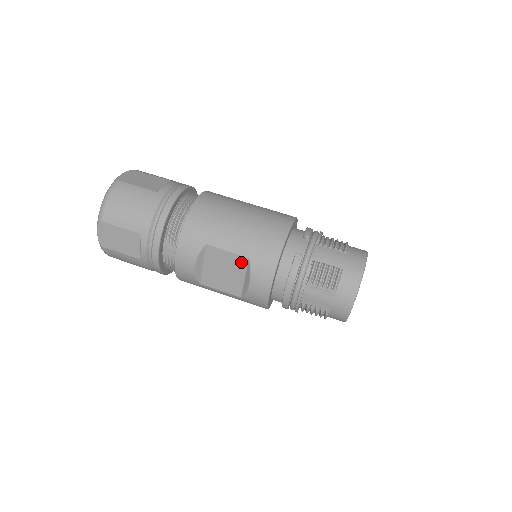
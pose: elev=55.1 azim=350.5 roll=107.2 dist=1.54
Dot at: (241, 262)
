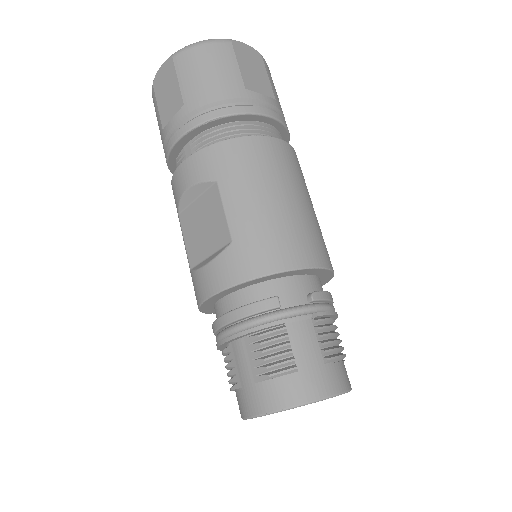
Dot at: (223, 237)
